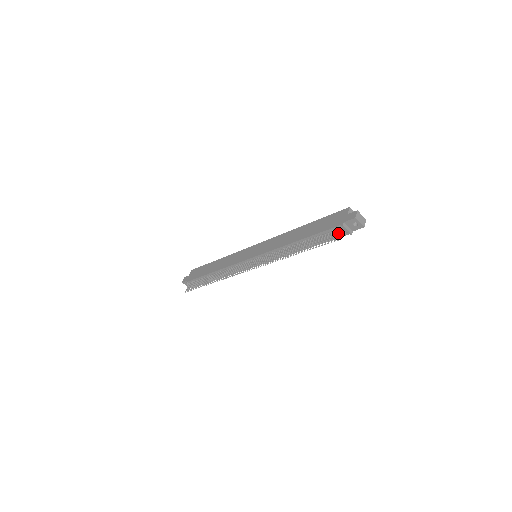
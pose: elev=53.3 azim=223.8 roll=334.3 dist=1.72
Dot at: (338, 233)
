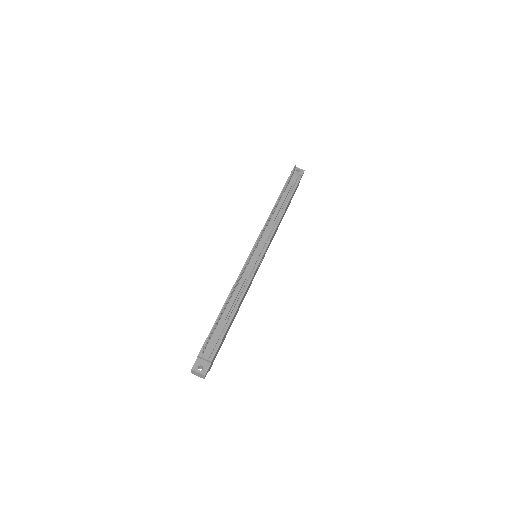
Dot at: (294, 178)
